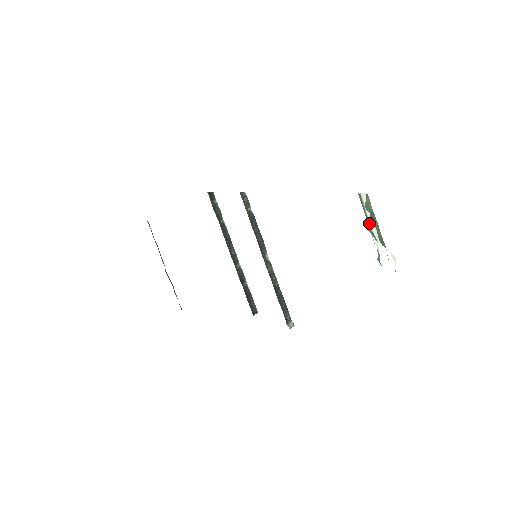
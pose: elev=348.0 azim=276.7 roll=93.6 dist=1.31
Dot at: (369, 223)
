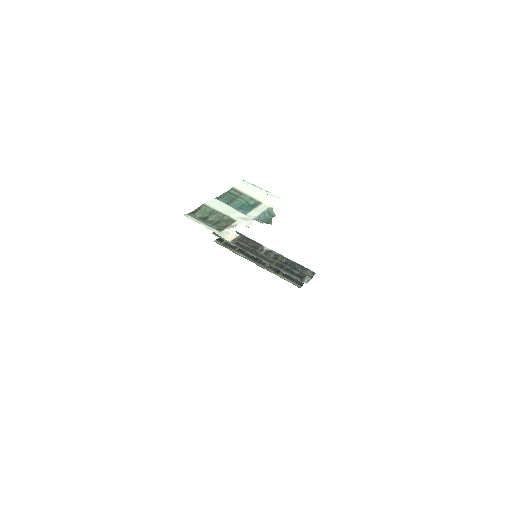
Dot at: (251, 198)
